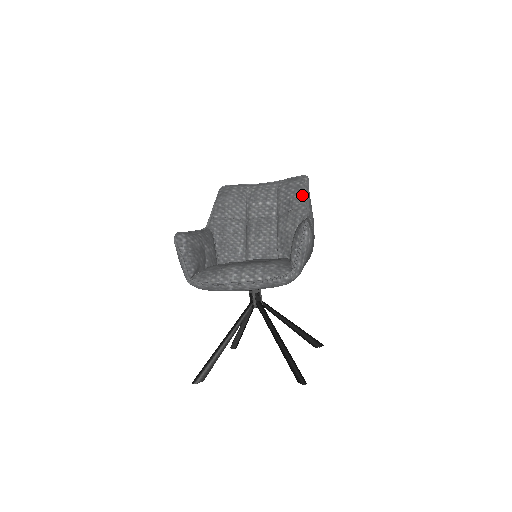
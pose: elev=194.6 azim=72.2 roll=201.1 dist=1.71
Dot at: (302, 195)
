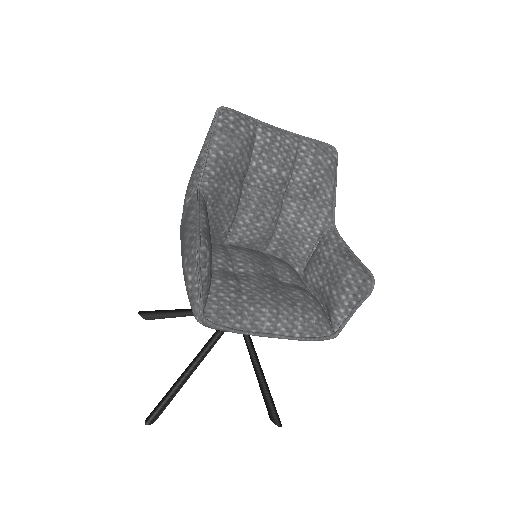
Dot at: (332, 186)
